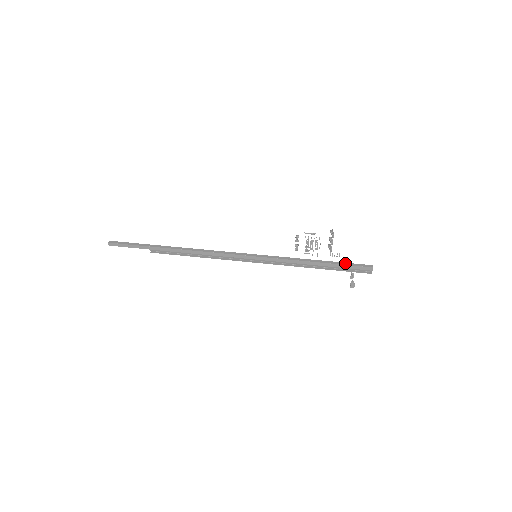
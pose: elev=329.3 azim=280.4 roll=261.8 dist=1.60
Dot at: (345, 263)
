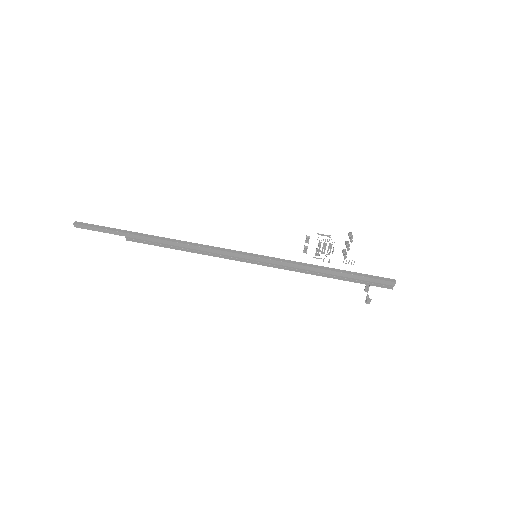
Dot at: (363, 274)
